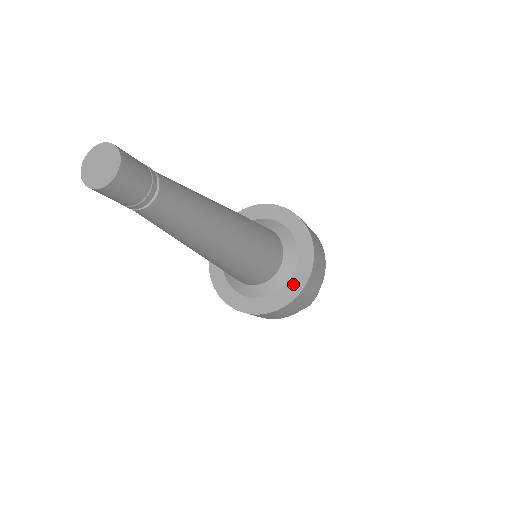
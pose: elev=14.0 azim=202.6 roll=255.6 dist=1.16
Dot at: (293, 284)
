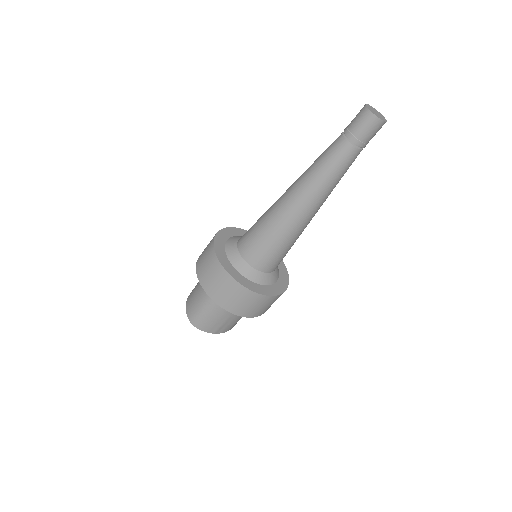
Dot at: (253, 285)
